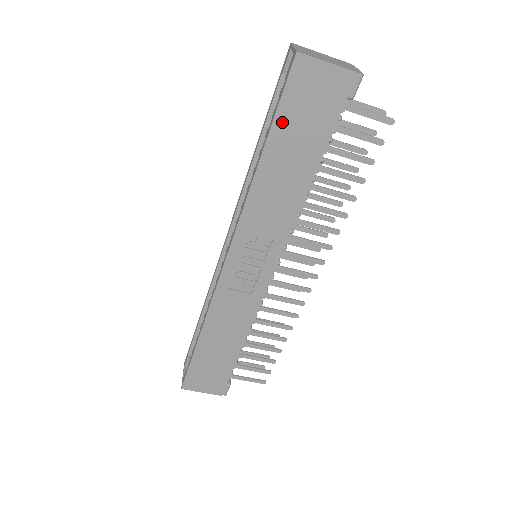
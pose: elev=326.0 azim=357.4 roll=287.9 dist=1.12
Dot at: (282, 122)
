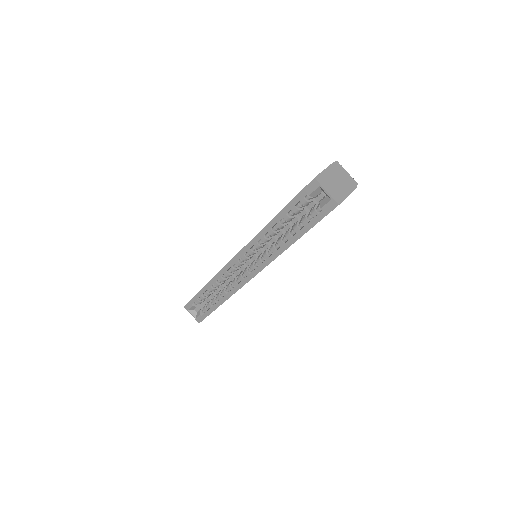
Dot at: occluded
